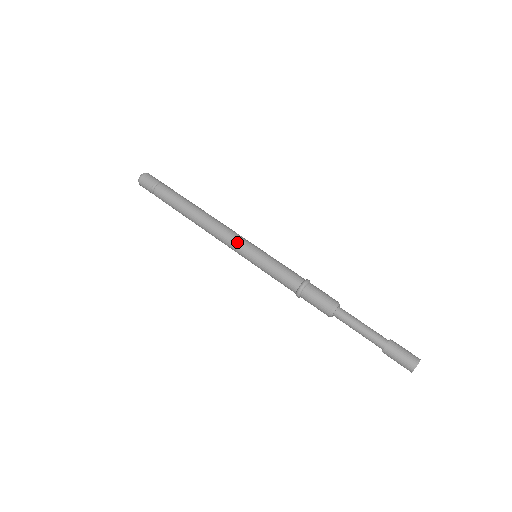
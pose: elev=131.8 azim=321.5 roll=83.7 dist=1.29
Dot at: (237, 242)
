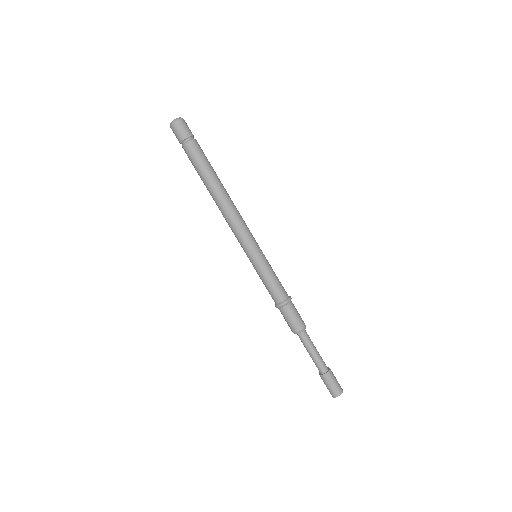
Dot at: (248, 237)
